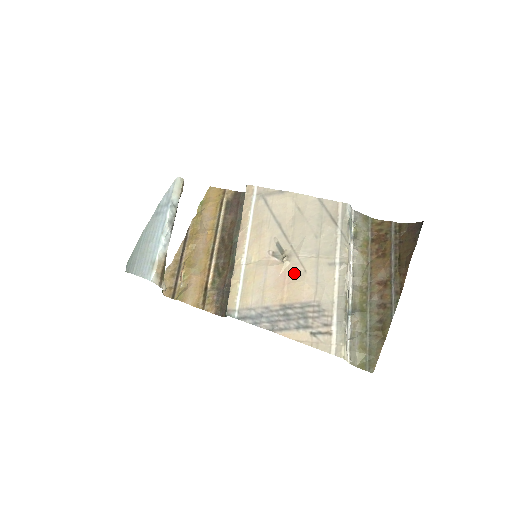
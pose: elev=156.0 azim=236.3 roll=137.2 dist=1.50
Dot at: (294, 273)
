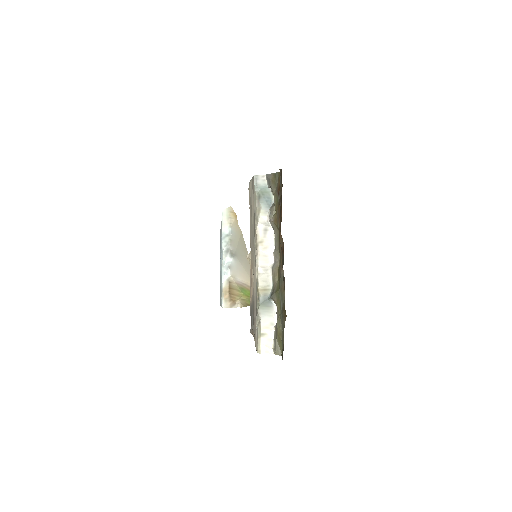
Dot at: occluded
